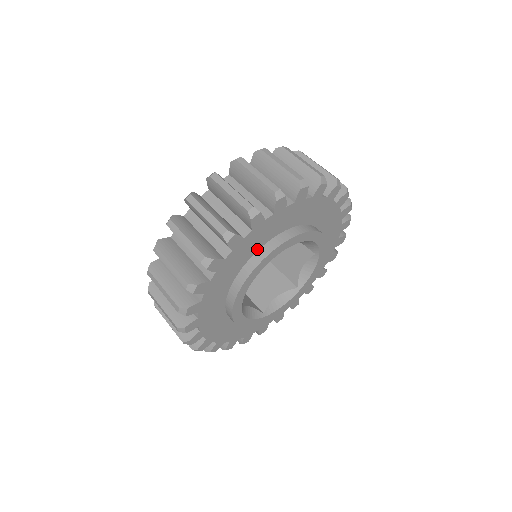
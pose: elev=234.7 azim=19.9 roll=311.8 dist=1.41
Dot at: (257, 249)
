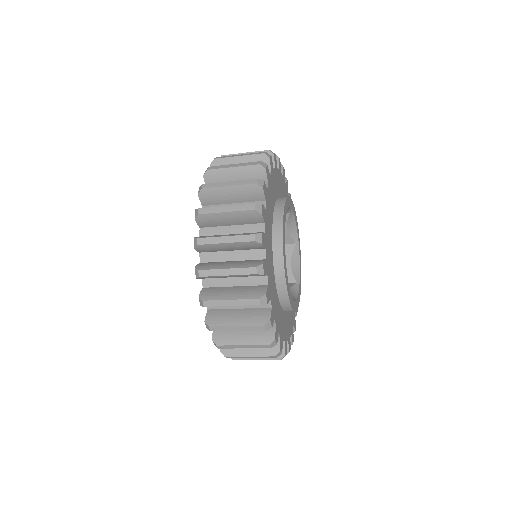
Dot at: (274, 201)
